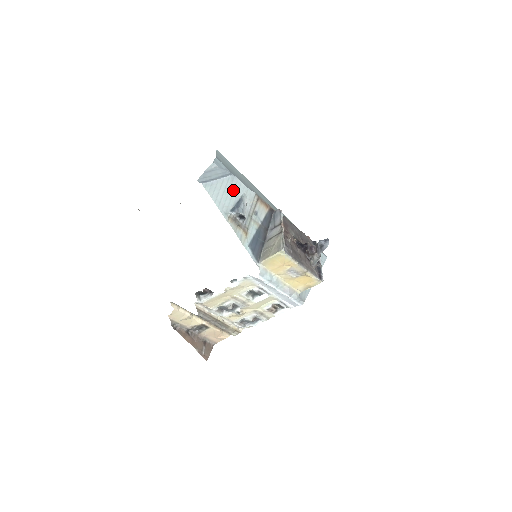
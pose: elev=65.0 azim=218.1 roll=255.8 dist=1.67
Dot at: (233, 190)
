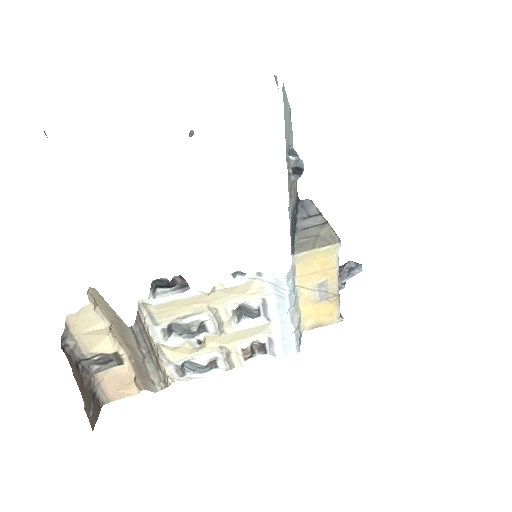
Dot at: (289, 130)
